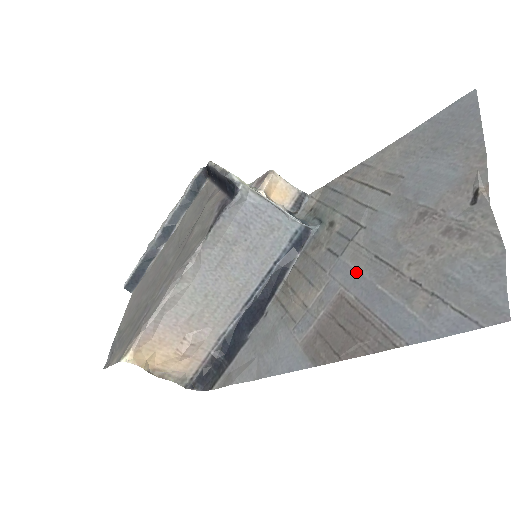
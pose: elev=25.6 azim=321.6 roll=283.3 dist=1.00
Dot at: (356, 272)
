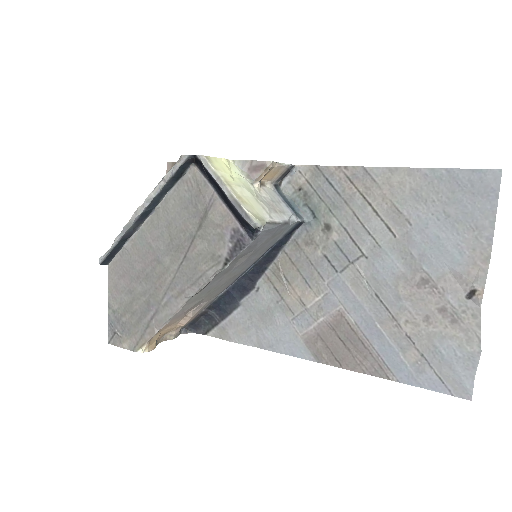
Dot at: (356, 300)
